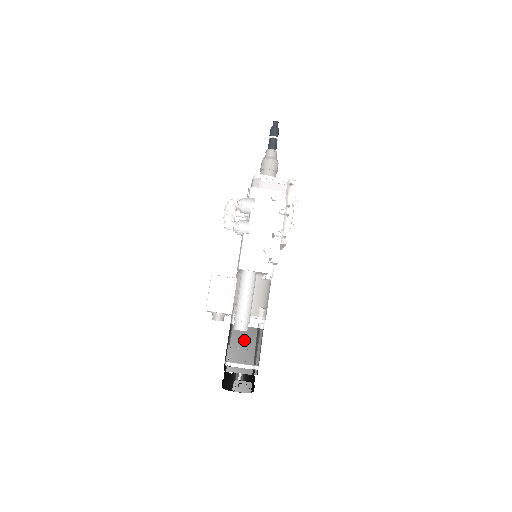
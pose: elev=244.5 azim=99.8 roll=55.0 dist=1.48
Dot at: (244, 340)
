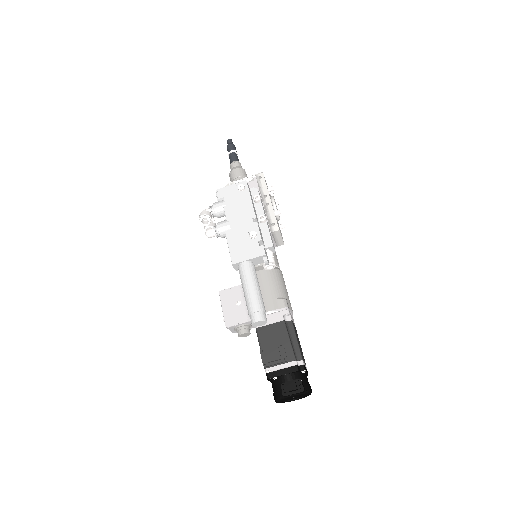
Dot at: (274, 338)
